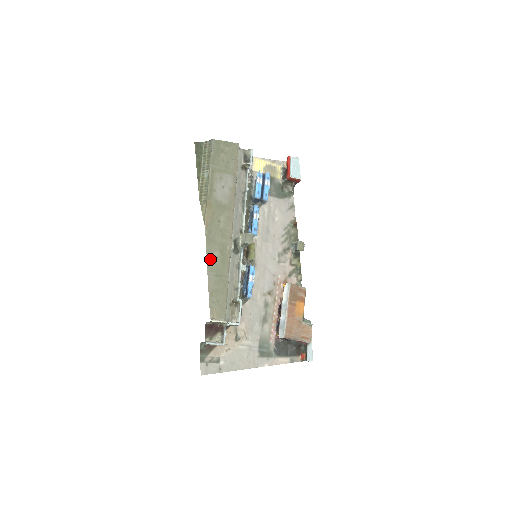
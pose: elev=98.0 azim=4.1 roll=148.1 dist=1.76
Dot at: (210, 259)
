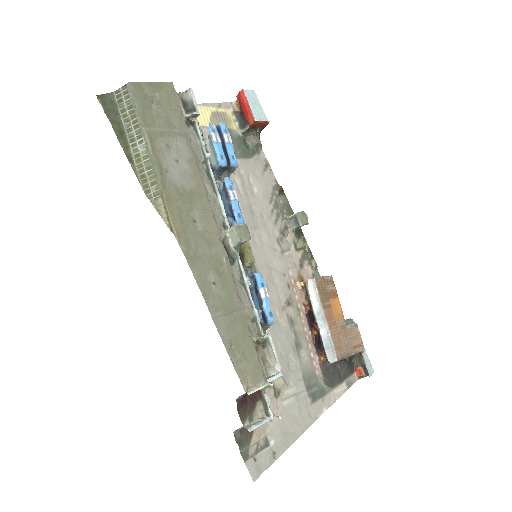
Dot at: (206, 291)
